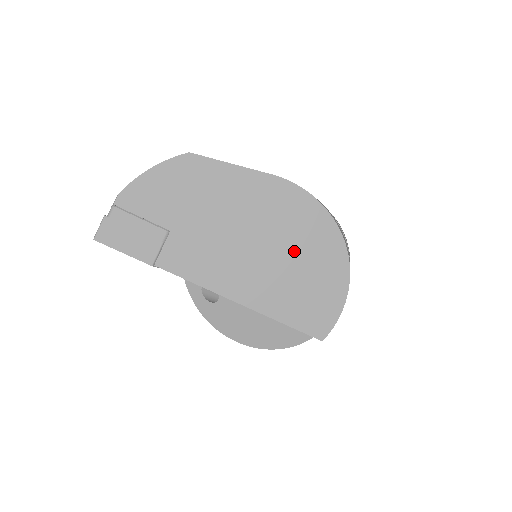
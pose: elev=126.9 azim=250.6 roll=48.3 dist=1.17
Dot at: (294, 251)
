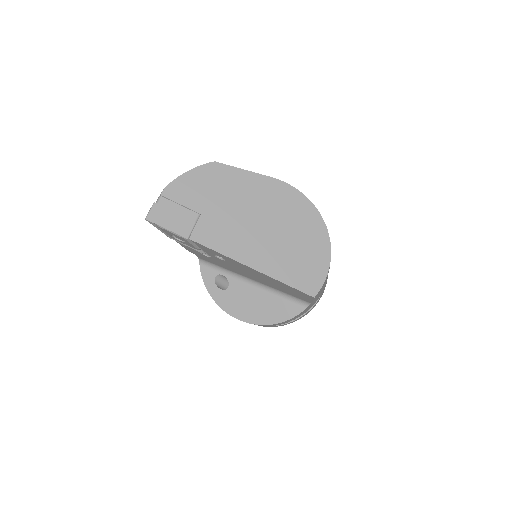
Dot at: (290, 230)
